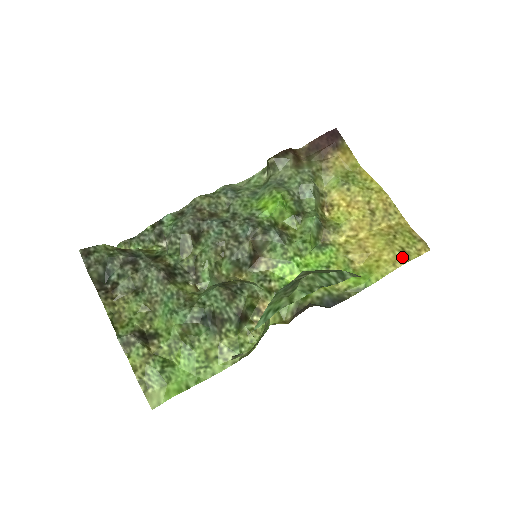
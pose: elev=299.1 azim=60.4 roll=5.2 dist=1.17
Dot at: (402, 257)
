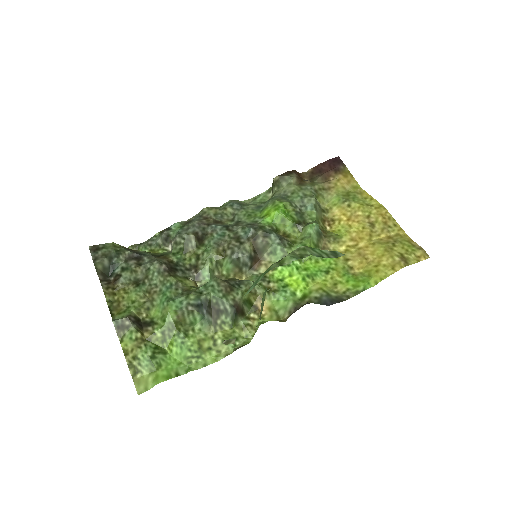
Dot at: (401, 261)
